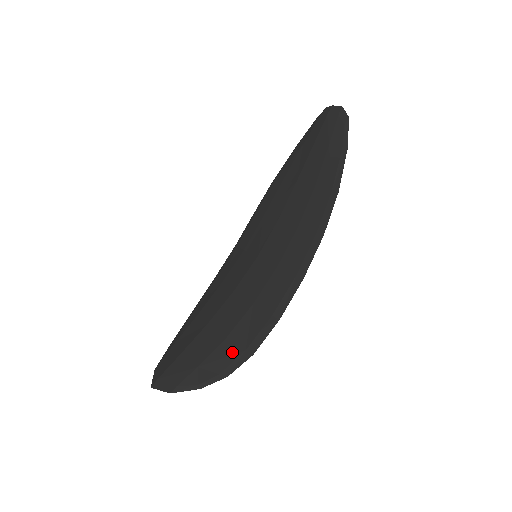
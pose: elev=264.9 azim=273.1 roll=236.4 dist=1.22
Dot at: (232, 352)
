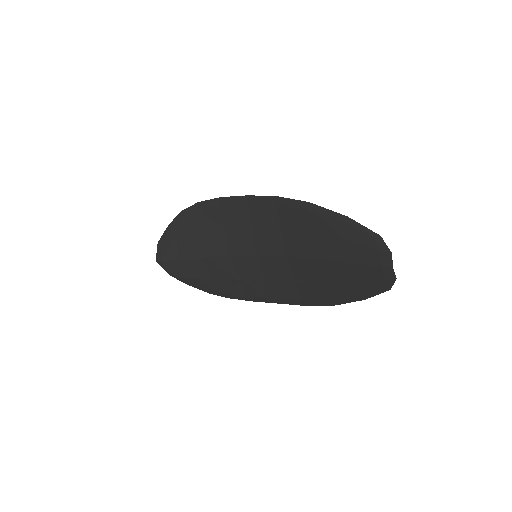
Dot at: (216, 289)
